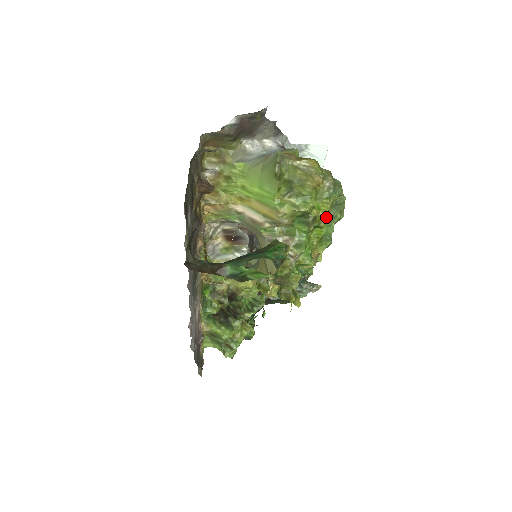
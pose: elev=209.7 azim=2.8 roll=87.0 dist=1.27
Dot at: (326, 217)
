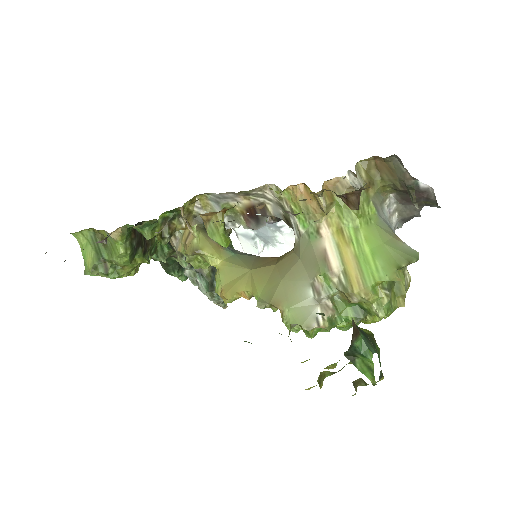
Dot at: occluded
